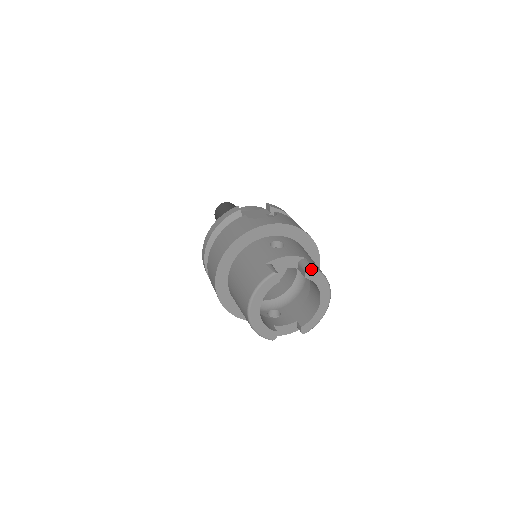
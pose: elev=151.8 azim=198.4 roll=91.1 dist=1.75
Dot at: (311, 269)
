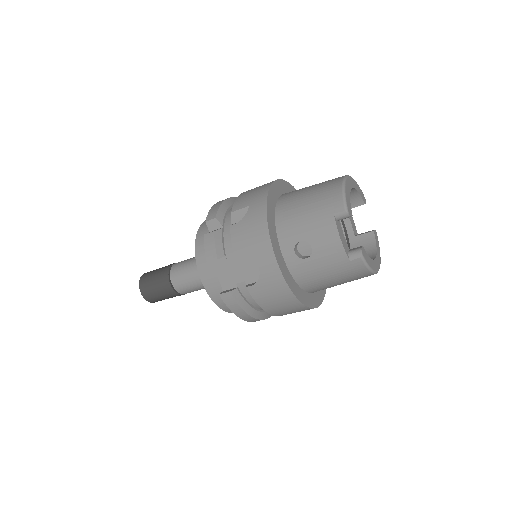
Dot at: occluded
